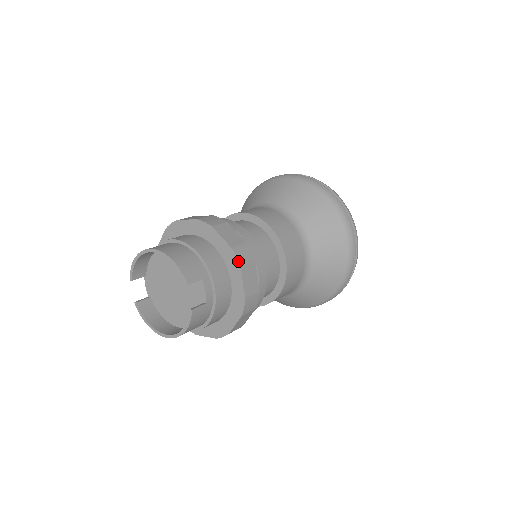
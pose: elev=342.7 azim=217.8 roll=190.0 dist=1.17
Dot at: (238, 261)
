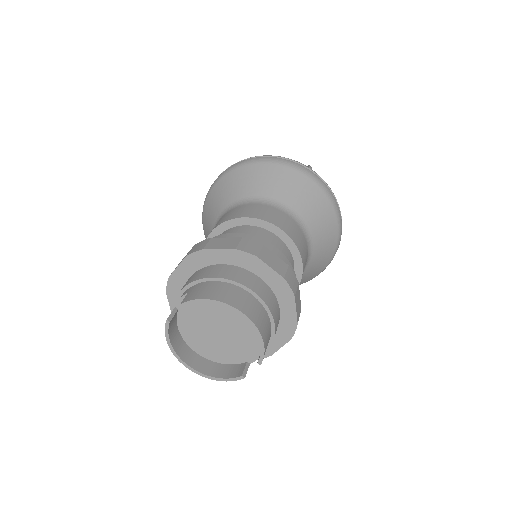
Dot at: occluded
